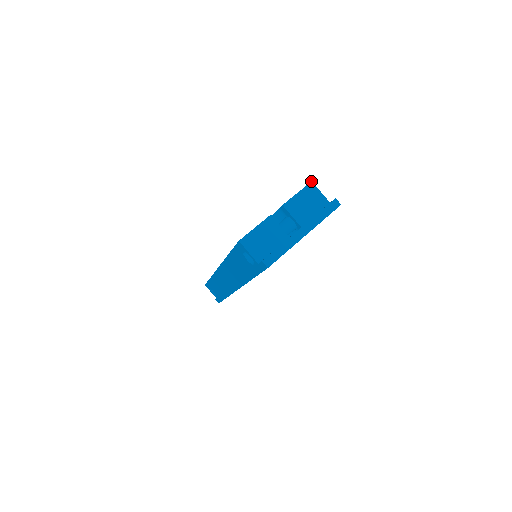
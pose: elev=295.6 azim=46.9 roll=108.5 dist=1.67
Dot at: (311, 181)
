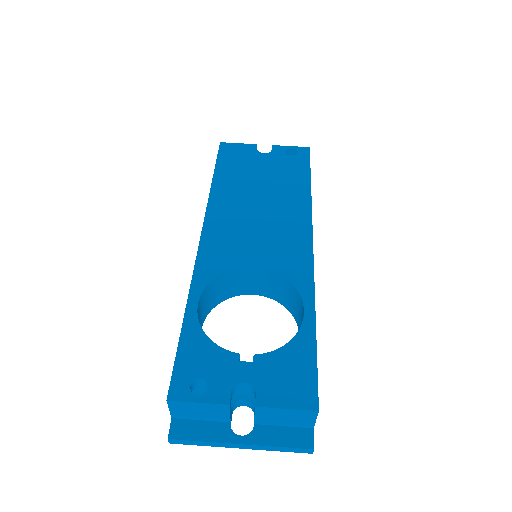
Dot at: (318, 411)
